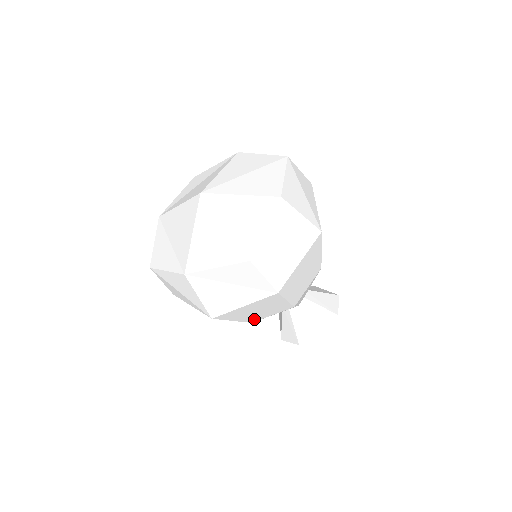
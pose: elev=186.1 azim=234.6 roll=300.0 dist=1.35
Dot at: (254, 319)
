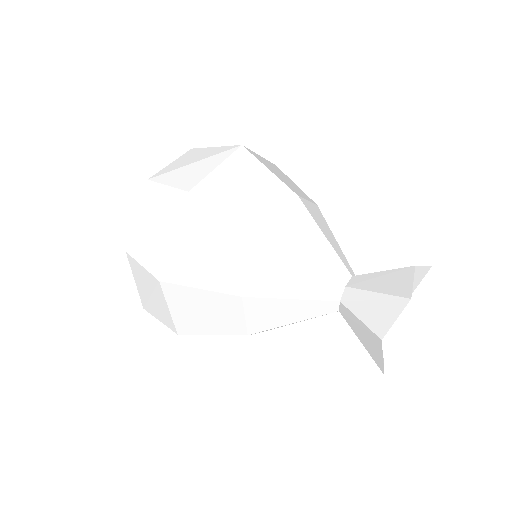
Dot at: (234, 283)
